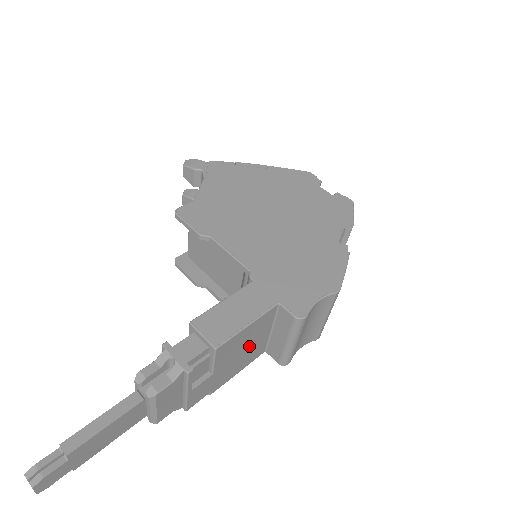
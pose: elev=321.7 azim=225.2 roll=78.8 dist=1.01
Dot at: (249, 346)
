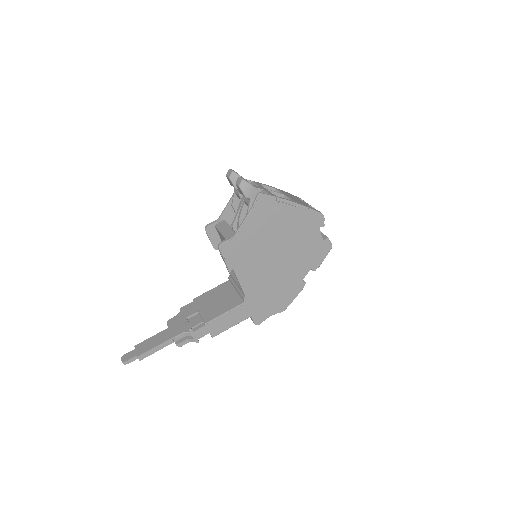
Dot at: occluded
